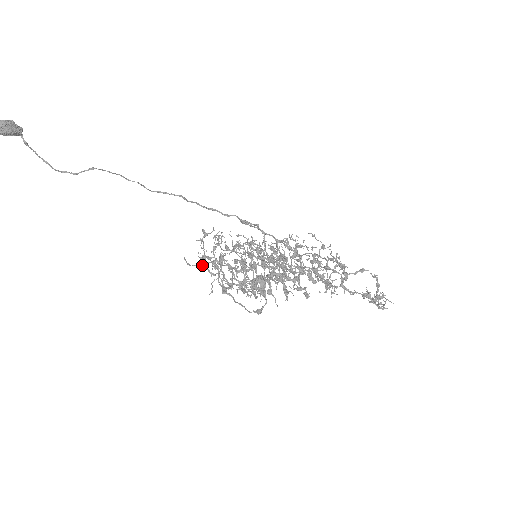
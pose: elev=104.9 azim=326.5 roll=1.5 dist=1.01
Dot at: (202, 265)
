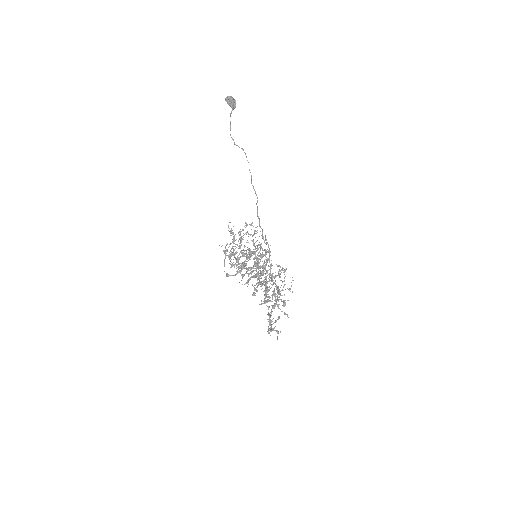
Dot at: occluded
